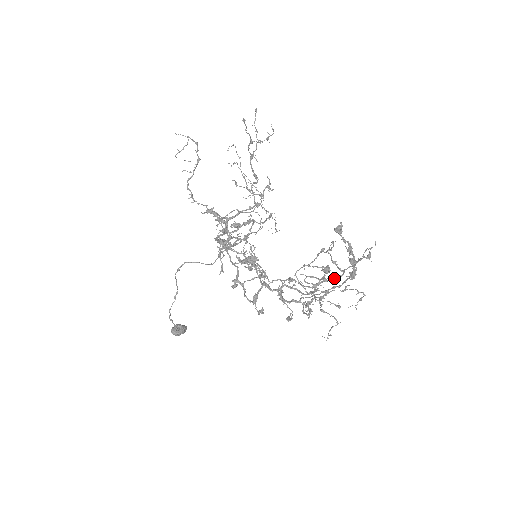
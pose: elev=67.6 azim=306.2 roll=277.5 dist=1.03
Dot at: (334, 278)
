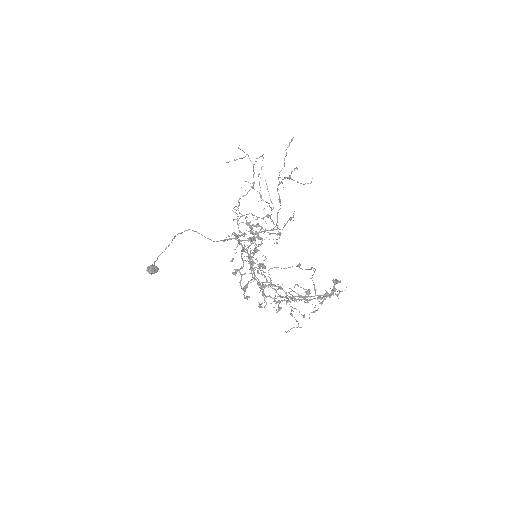
Dot at: occluded
